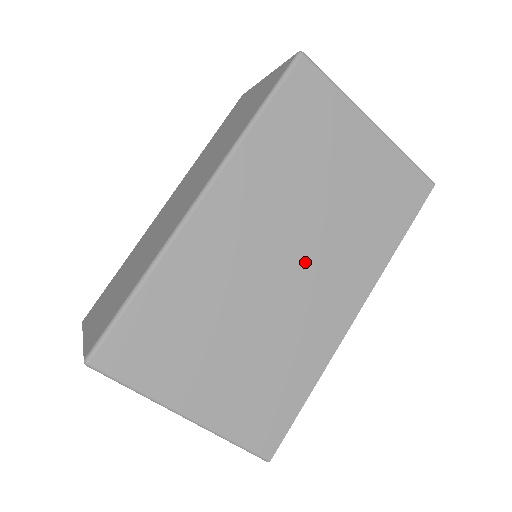
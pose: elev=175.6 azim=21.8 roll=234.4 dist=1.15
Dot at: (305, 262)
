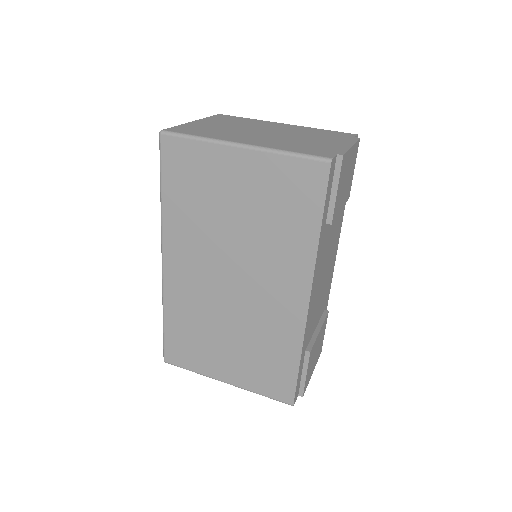
Dot at: (246, 277)
